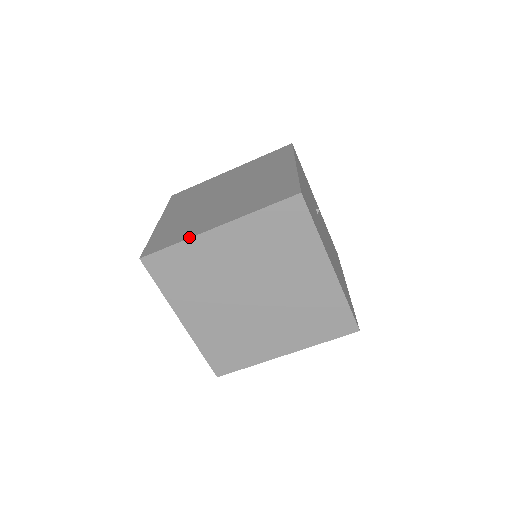
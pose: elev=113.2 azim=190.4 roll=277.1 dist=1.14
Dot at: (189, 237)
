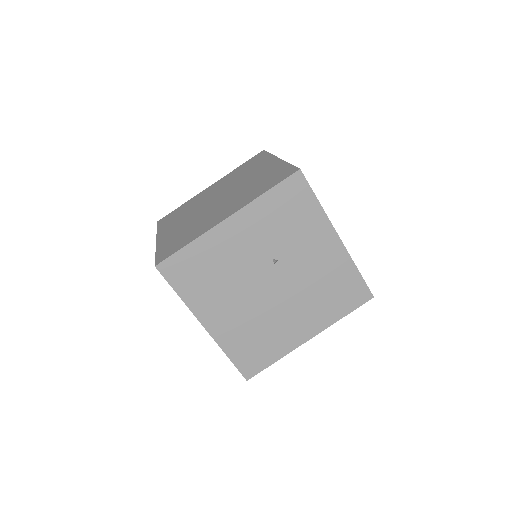
Dot at: (157, 232)
